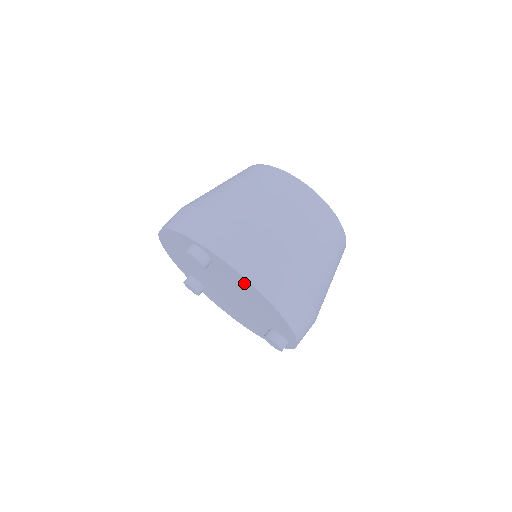
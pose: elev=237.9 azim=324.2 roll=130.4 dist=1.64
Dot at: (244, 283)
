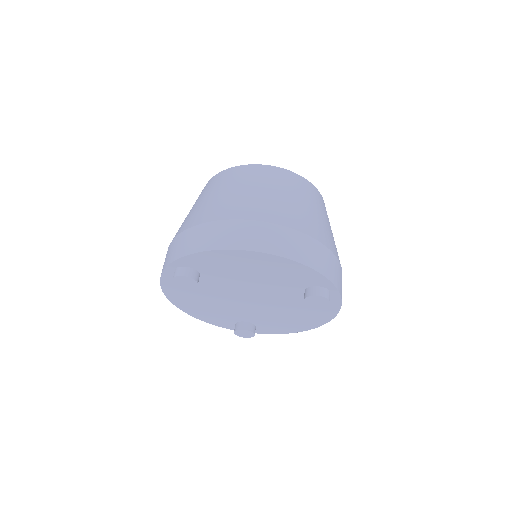
Dot at: (223, 258)
